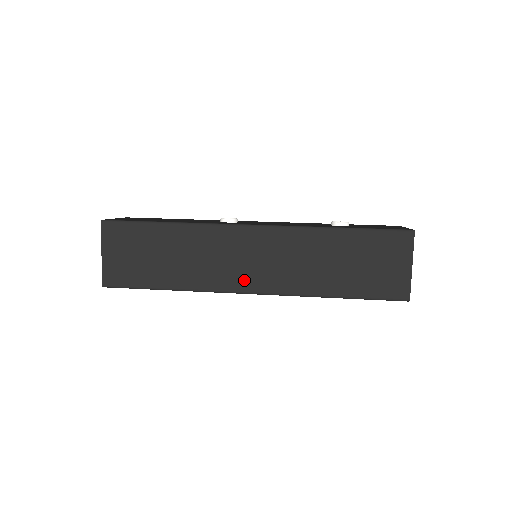
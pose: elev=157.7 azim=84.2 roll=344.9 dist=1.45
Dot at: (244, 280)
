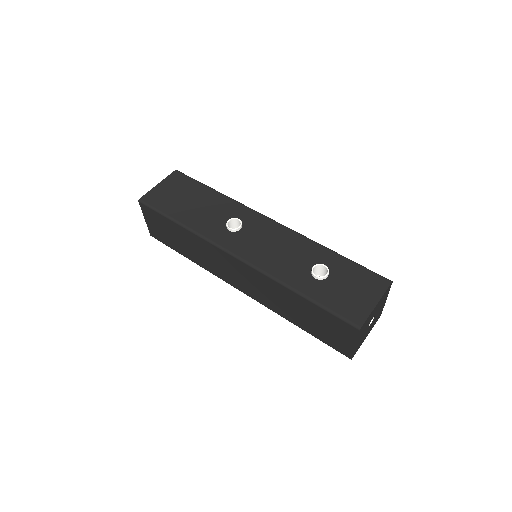
Dot at: (234, 282)
